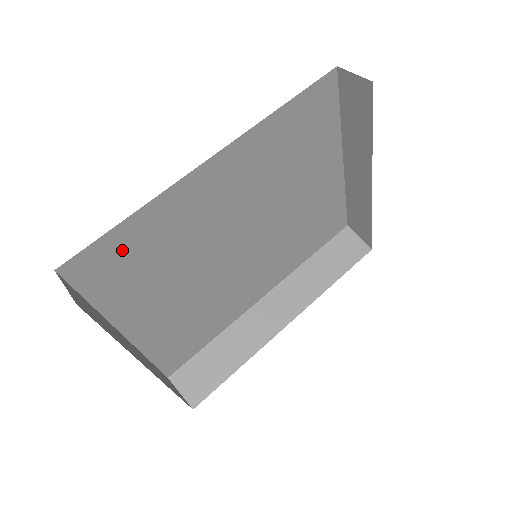
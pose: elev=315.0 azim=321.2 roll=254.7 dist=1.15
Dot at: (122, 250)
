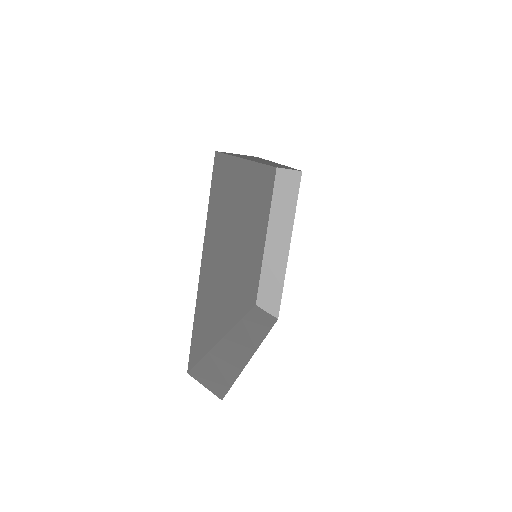
Dot at: (227, 178)
